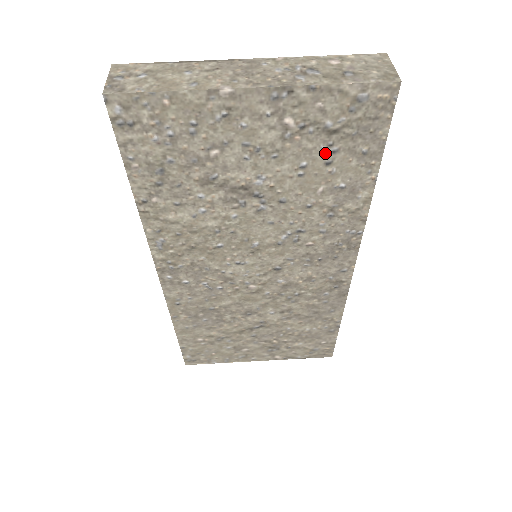
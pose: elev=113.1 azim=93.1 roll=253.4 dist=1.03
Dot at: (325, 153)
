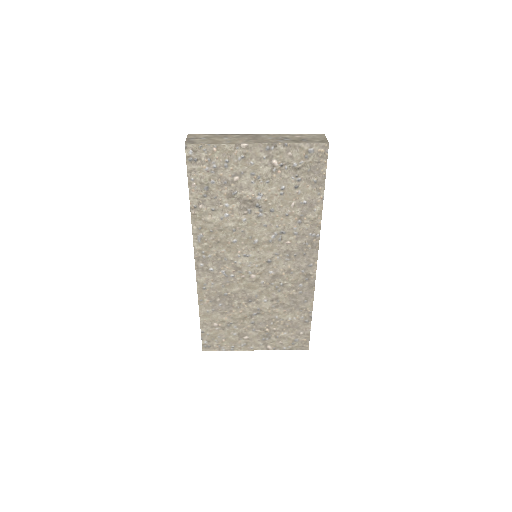
Dot at: (294, 181)
